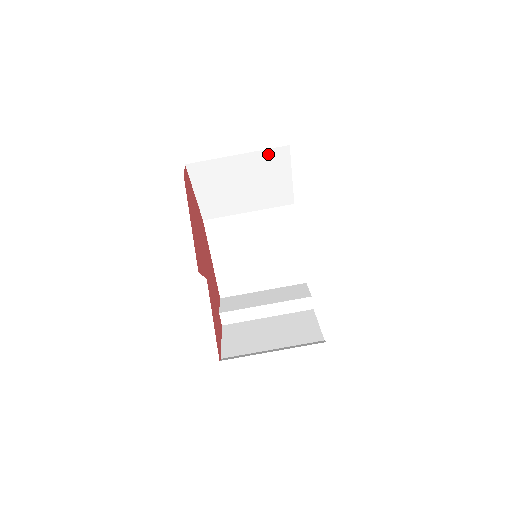
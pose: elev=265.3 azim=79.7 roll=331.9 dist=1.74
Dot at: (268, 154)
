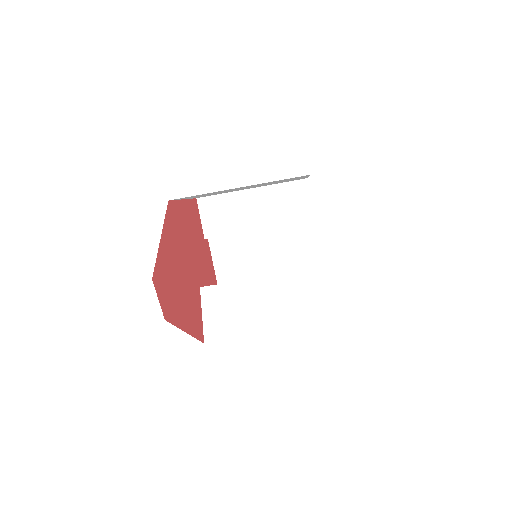
Dot at: occluded
